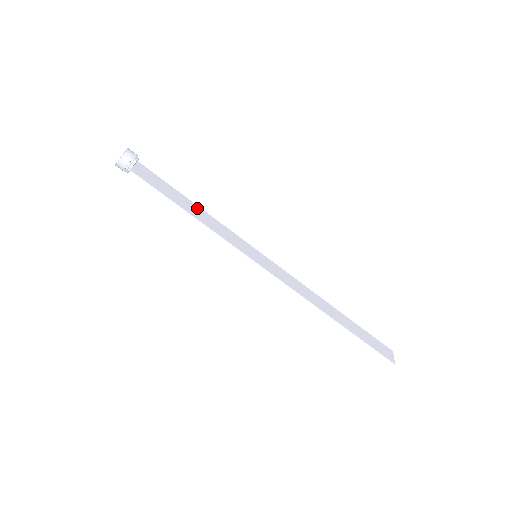
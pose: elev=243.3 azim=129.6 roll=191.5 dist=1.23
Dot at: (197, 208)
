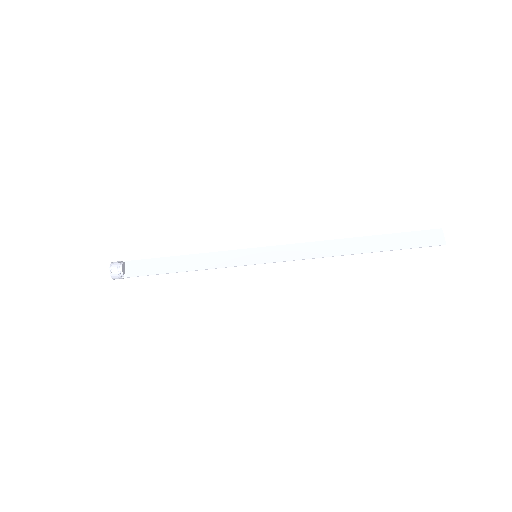
Dot at: (187, 258)
